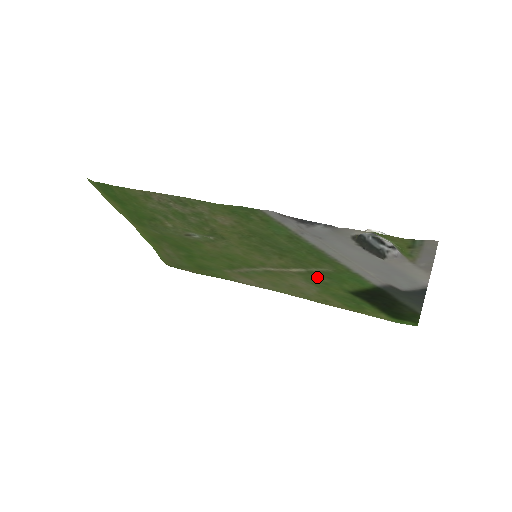
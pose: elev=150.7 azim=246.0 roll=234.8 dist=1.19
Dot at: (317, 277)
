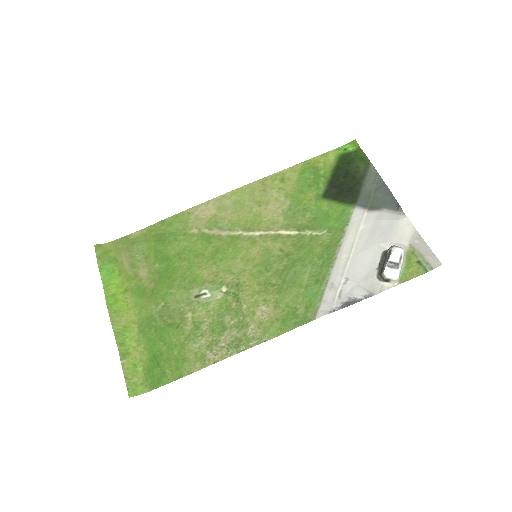
Dot at: (302, 220)
